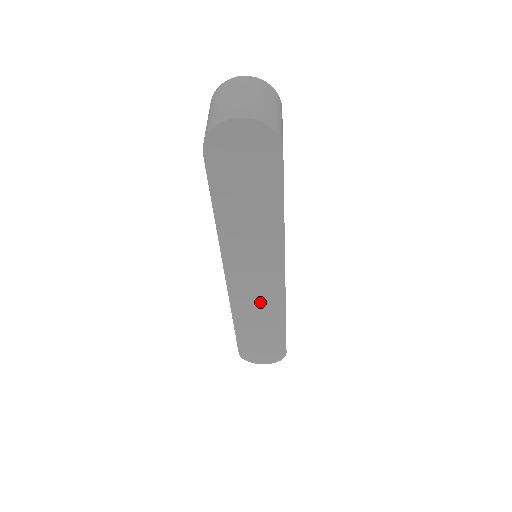
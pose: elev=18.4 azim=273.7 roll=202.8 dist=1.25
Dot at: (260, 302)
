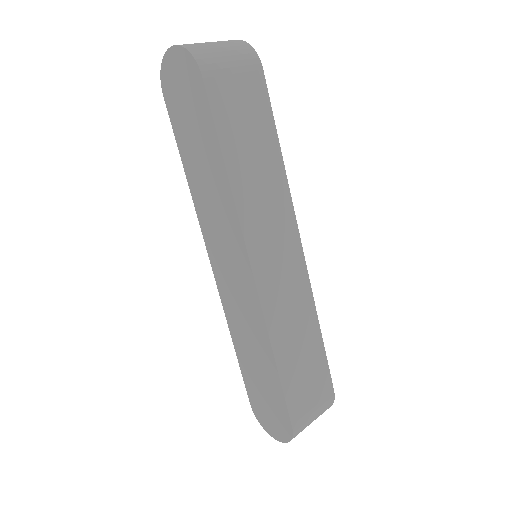
Dot at: (244, 311)
